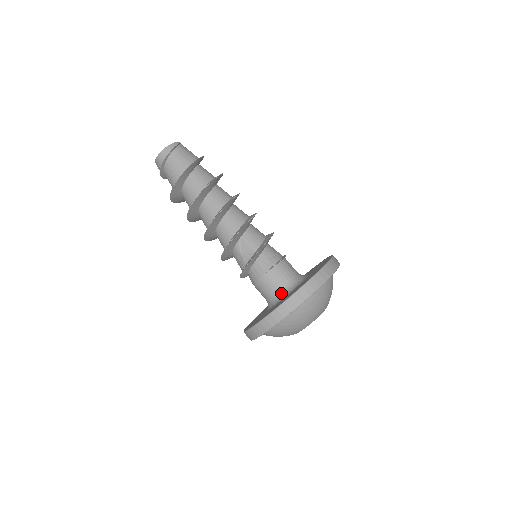
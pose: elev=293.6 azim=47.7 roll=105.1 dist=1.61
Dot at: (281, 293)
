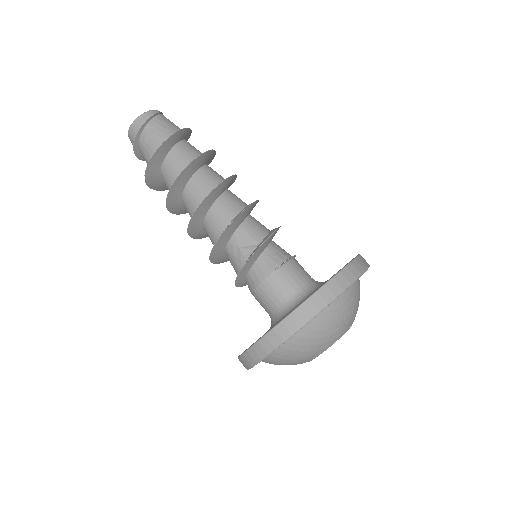
Dot at: (295, 298)
